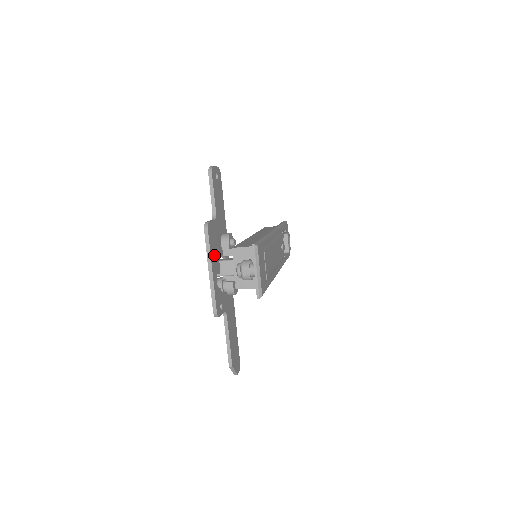
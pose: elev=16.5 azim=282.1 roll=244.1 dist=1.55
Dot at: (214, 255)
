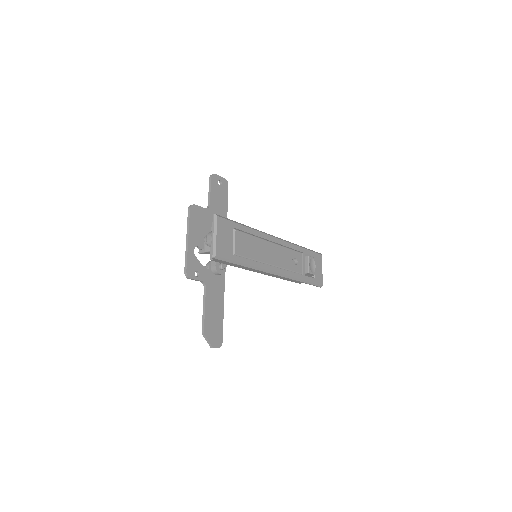
Dot at: (196, 231)
